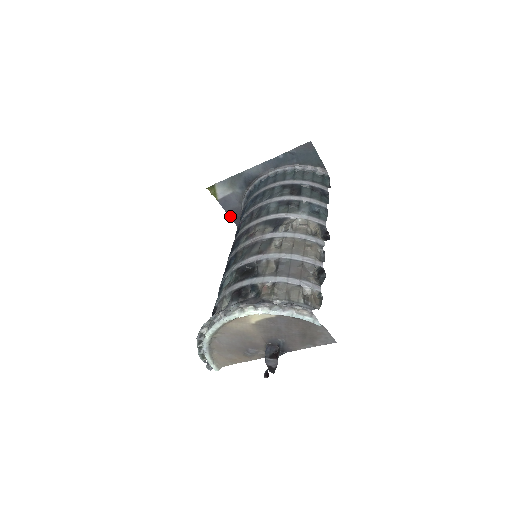
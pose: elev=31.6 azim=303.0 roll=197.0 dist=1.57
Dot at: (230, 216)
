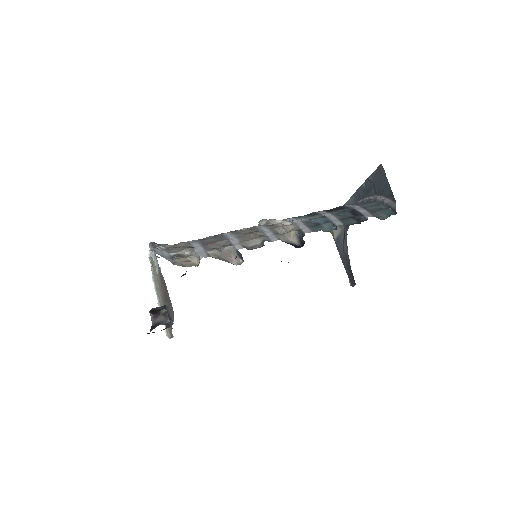
Dot at: (343, 262)
